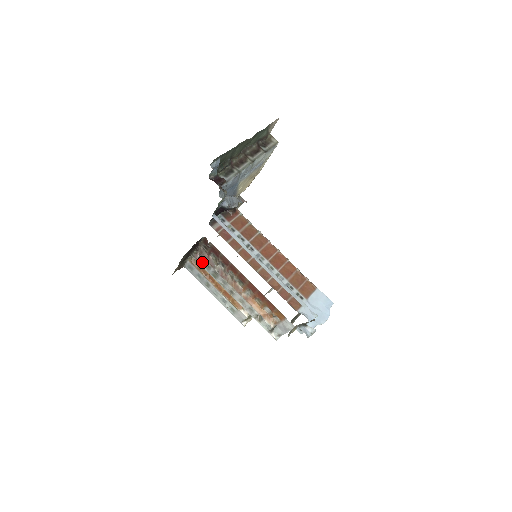
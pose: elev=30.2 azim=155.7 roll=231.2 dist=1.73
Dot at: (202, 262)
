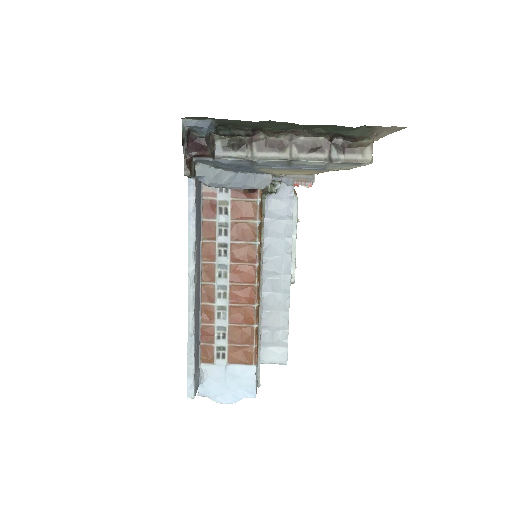
Dot at: occluded
